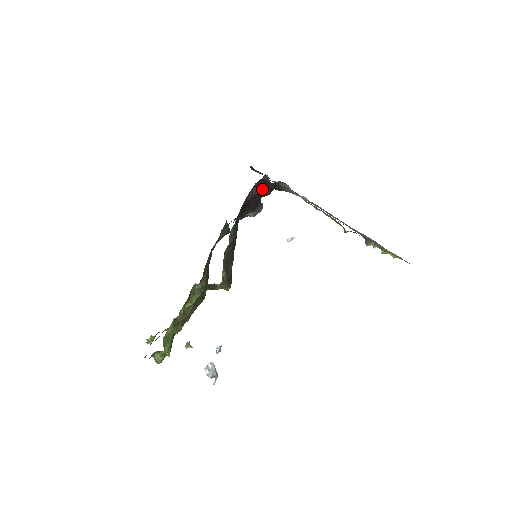
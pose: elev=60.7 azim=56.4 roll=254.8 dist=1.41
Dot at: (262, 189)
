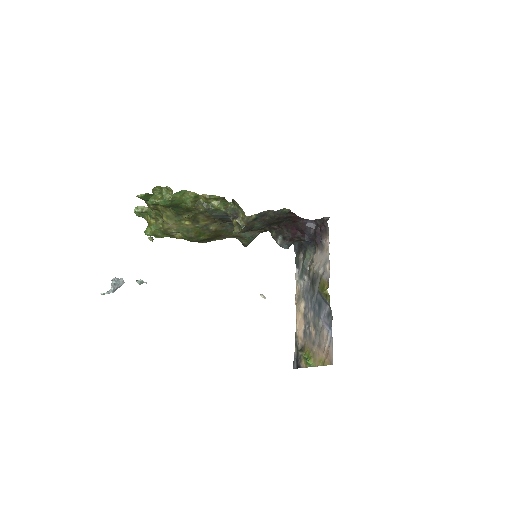
Dot at: (311, 228)
